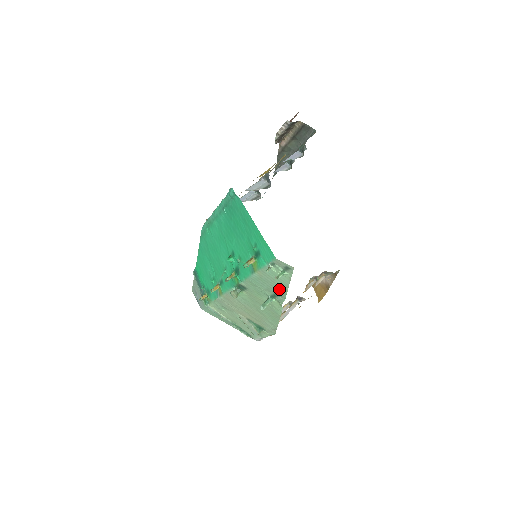
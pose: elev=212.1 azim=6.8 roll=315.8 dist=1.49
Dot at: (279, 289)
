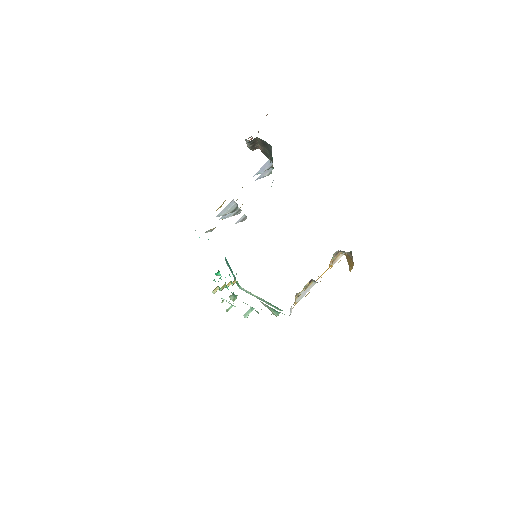
Dot at: occluded
